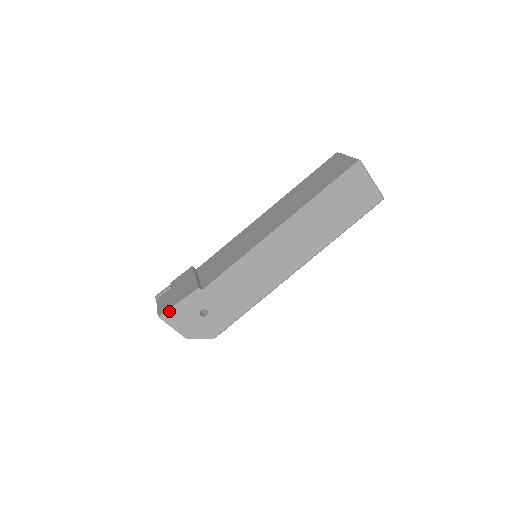
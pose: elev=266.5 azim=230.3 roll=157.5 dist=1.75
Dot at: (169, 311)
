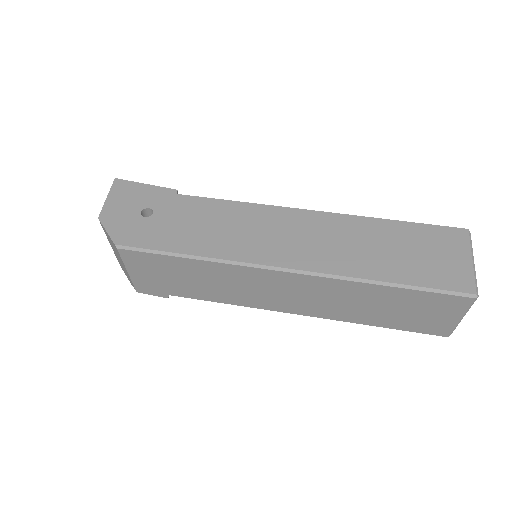
Dot at: (129, 183)
